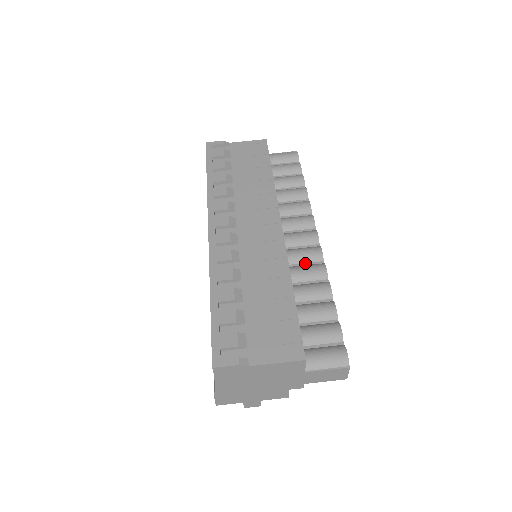
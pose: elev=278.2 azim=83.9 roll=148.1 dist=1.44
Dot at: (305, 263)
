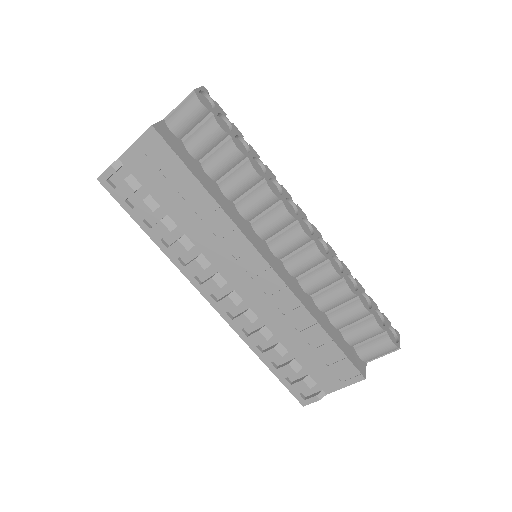
Dot at: (312, 269)
